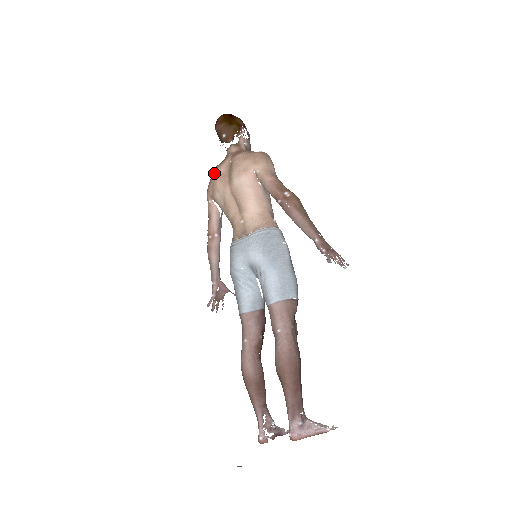
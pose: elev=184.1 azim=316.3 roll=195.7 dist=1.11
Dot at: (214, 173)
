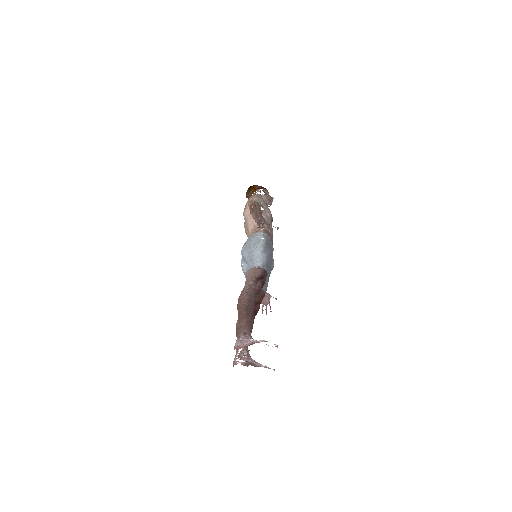
Dot at: occluded
